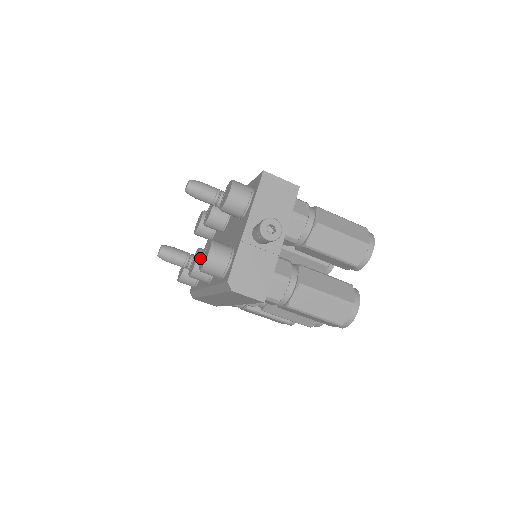
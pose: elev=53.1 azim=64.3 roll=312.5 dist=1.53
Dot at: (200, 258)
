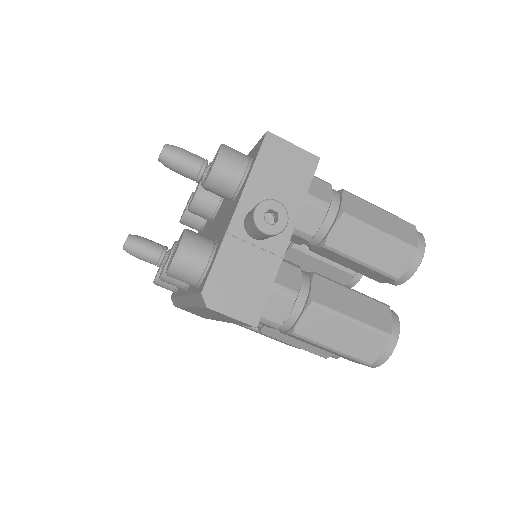
Dot at: occluded
